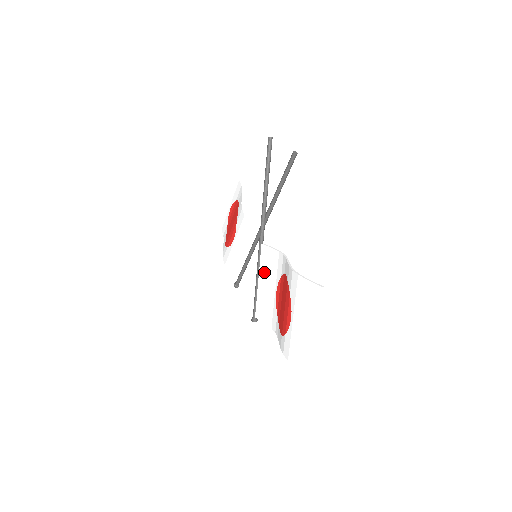
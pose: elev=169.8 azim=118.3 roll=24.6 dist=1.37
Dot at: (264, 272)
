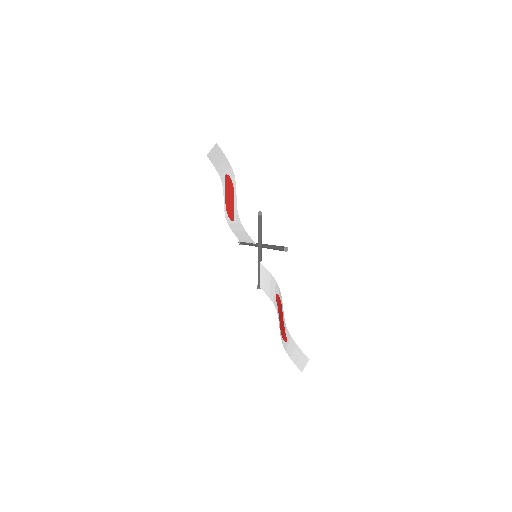
Dot at: (264, 276)
